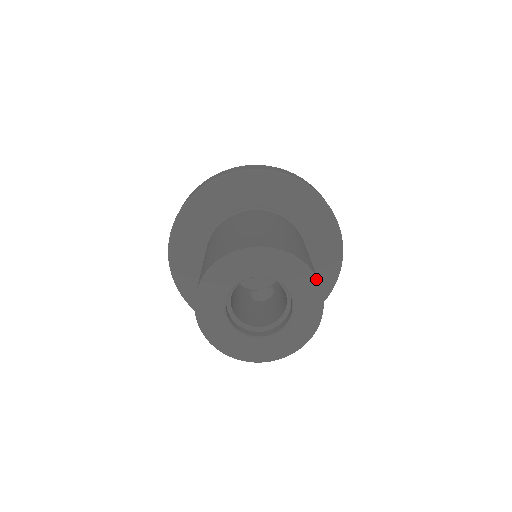
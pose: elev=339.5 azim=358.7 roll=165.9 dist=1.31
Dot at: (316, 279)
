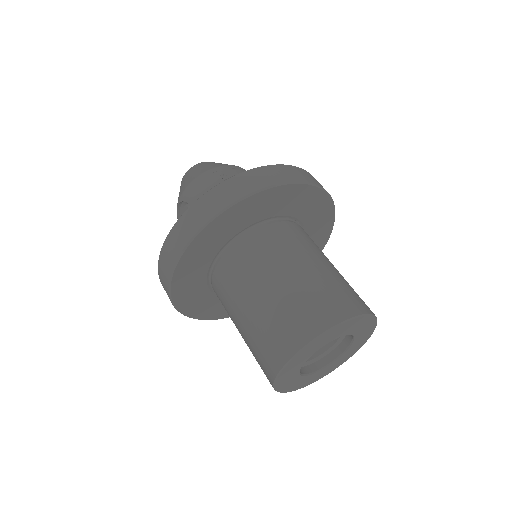
Dot at: (337, 326)
